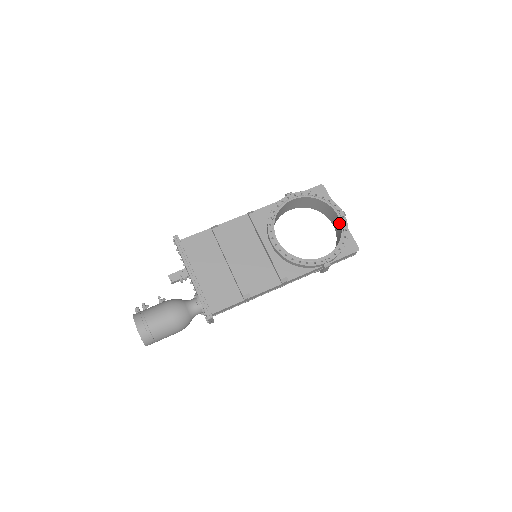
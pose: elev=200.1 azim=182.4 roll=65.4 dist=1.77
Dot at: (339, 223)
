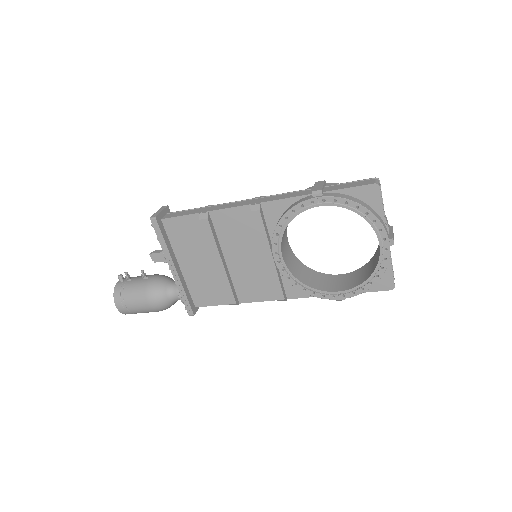
Dot at: (379, 251)
